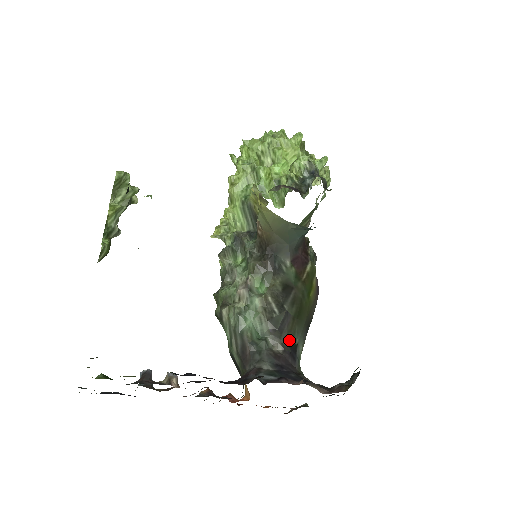
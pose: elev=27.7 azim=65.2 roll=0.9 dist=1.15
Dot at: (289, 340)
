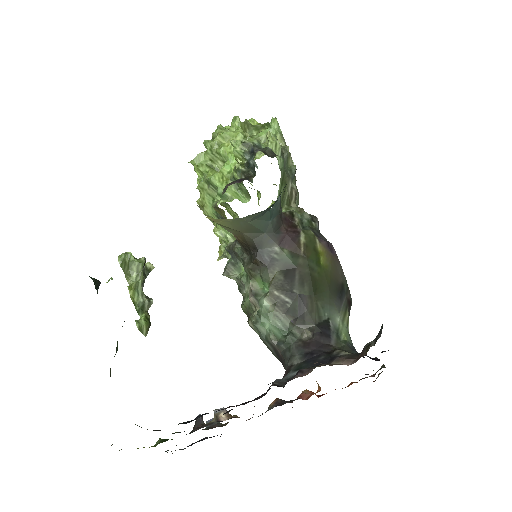
Dot at: (315, 321)
